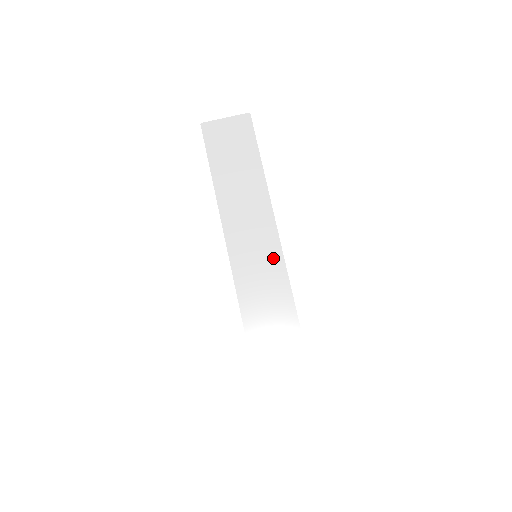
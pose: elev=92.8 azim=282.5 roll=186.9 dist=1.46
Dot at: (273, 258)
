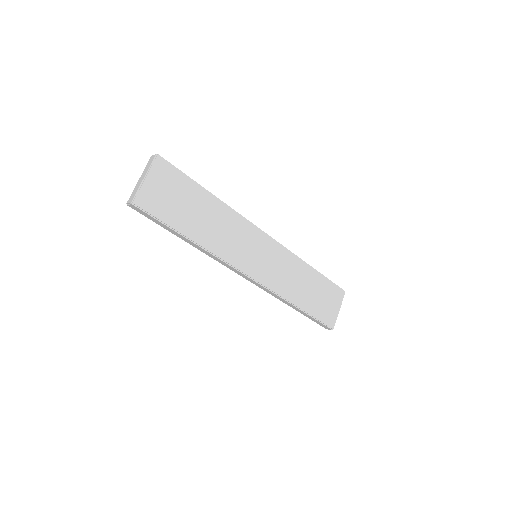
Dot at: (269, 246)
